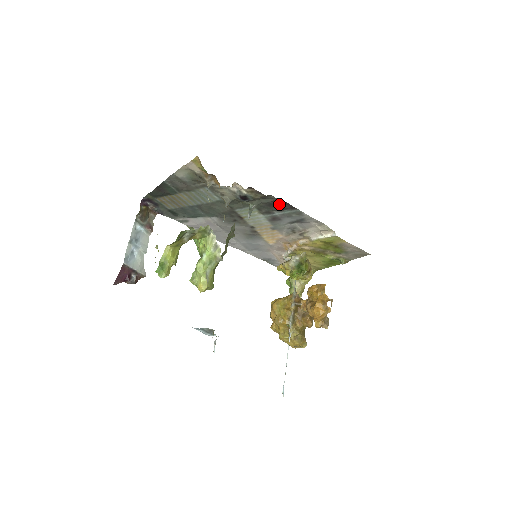
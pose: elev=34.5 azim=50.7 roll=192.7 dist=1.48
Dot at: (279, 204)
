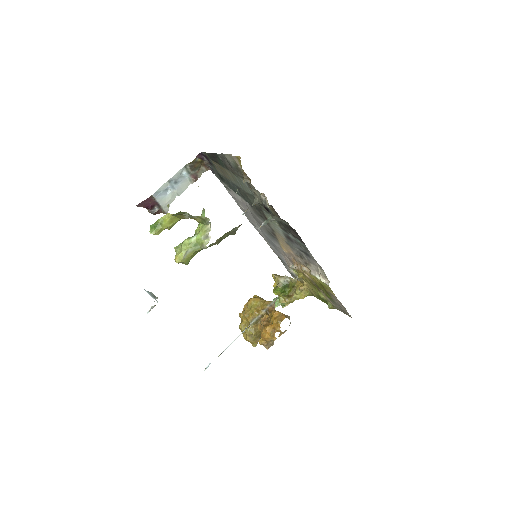
Dot at: (294, 231)
